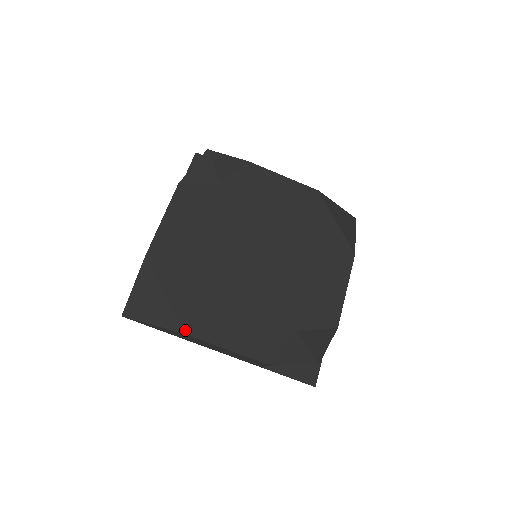
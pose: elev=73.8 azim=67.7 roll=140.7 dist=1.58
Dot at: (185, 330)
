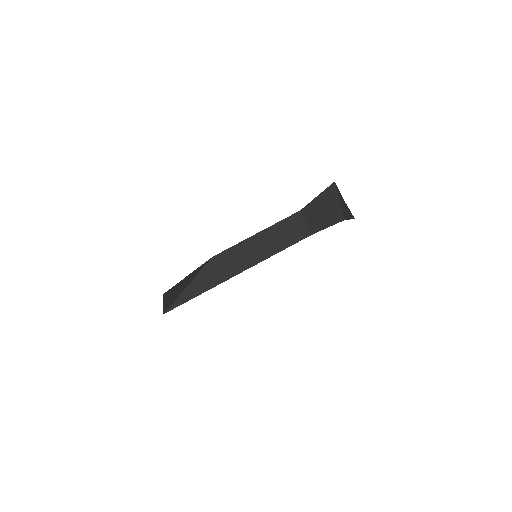
Dot at: (215, 256)
